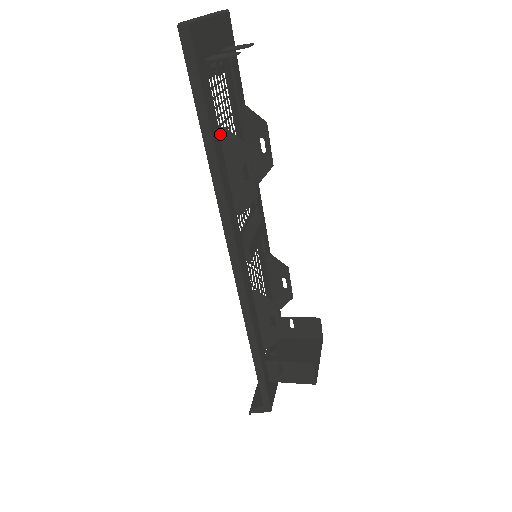
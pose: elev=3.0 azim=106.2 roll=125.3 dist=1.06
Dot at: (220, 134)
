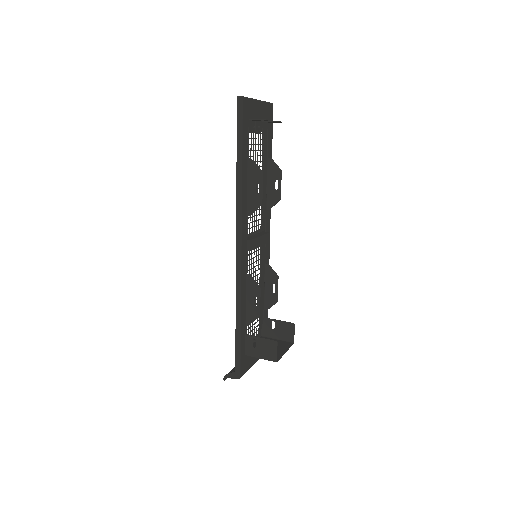
Dot at: (248, 162)
